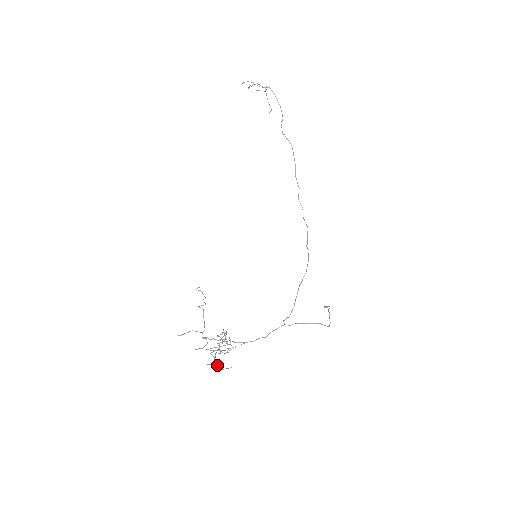
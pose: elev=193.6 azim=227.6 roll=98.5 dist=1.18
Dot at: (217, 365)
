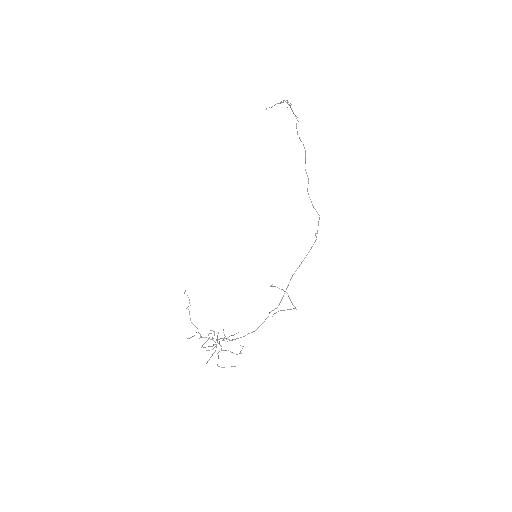
Dot at: occluded
